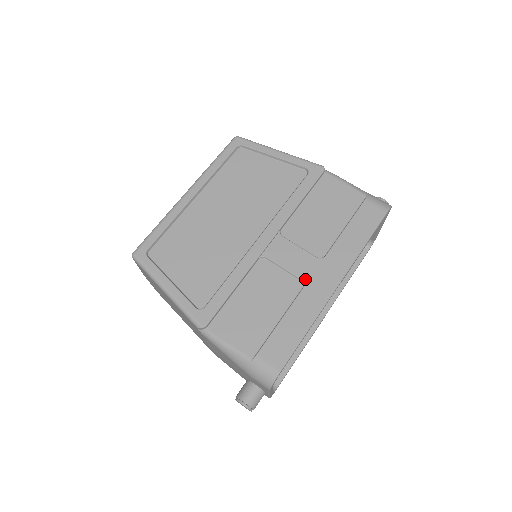
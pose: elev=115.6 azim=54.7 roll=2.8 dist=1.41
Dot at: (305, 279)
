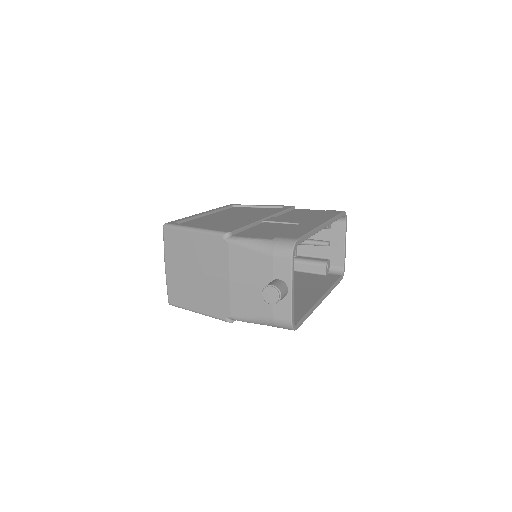
Dot at: (300, 223)
